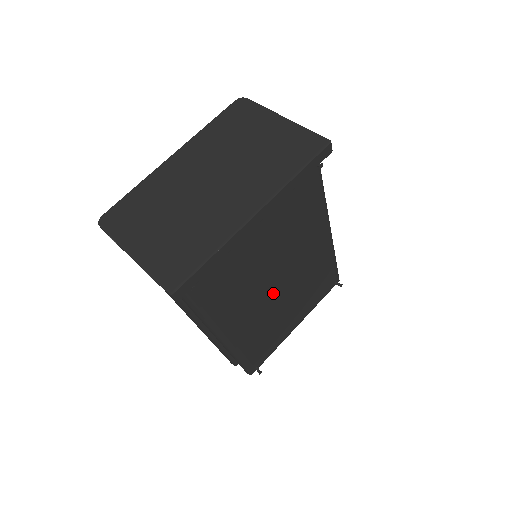
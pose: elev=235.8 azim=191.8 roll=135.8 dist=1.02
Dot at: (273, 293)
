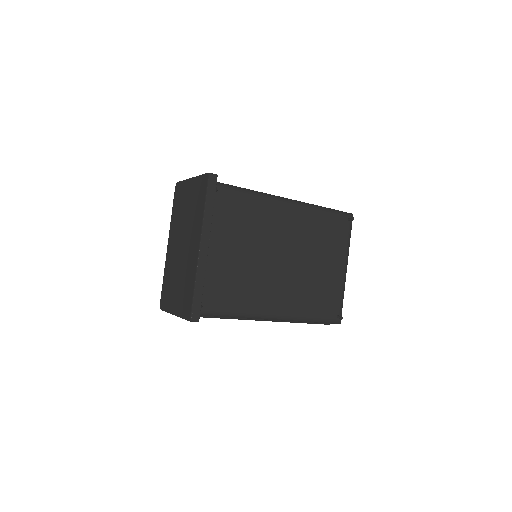
Dot at: (285, 268)
